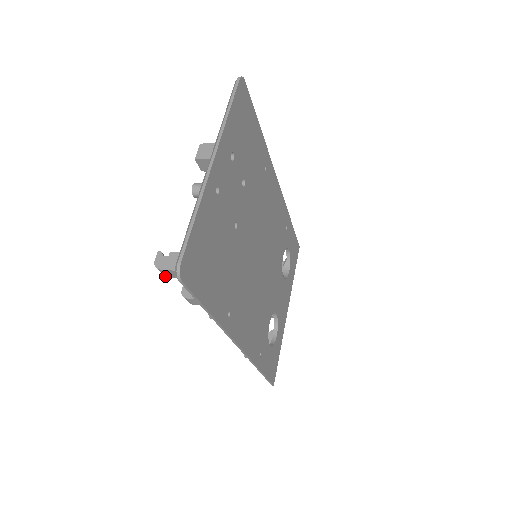
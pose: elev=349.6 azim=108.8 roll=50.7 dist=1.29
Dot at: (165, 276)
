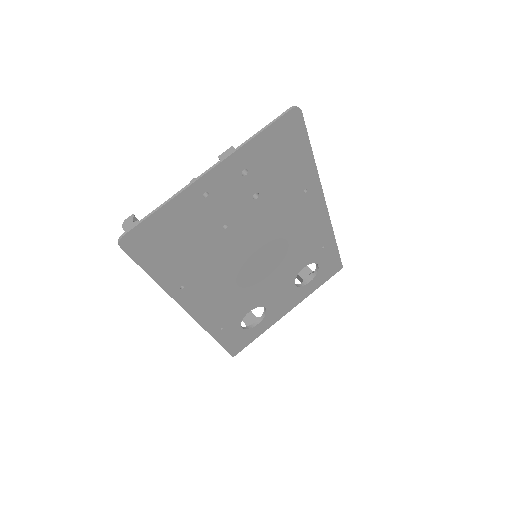
Dot at: occluded
